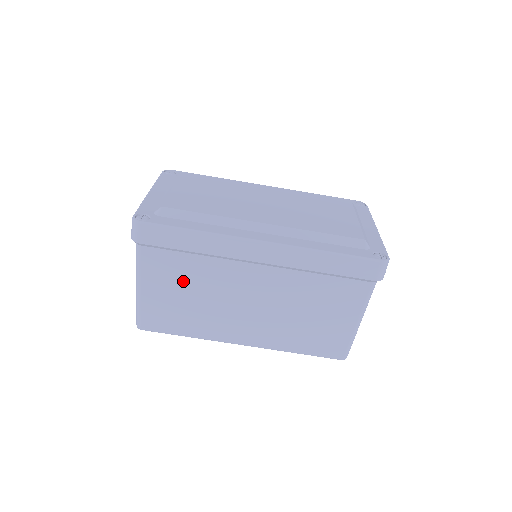
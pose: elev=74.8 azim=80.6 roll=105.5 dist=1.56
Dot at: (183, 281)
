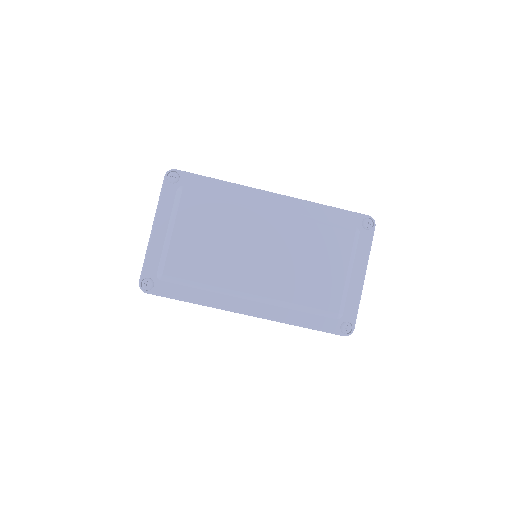
Dot at: occluded
